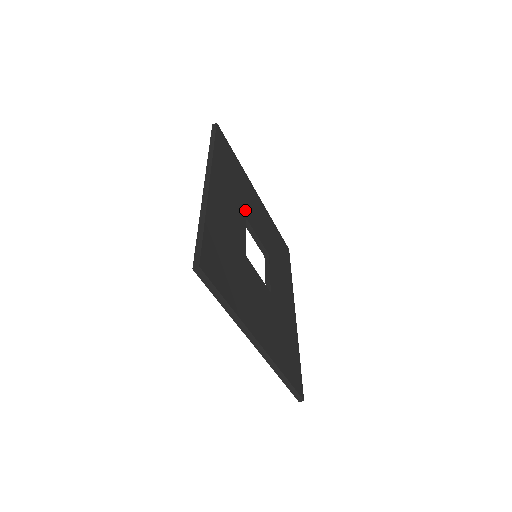
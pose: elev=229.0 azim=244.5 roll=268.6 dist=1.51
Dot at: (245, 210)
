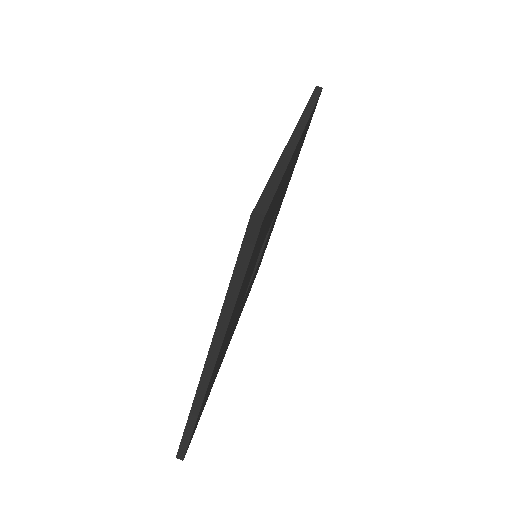
Dot at: occluded
